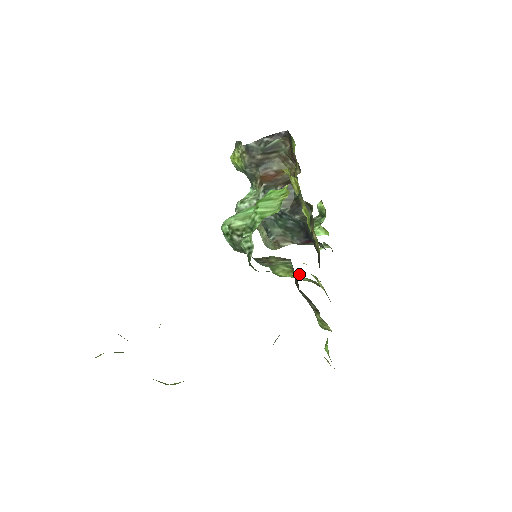
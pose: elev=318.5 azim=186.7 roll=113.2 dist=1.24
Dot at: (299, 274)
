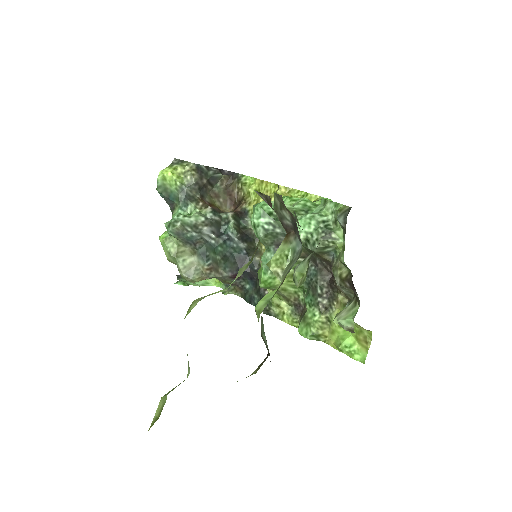
Dot at: occluded
